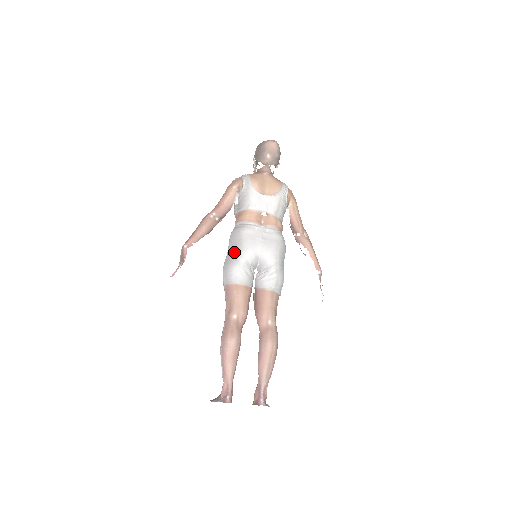
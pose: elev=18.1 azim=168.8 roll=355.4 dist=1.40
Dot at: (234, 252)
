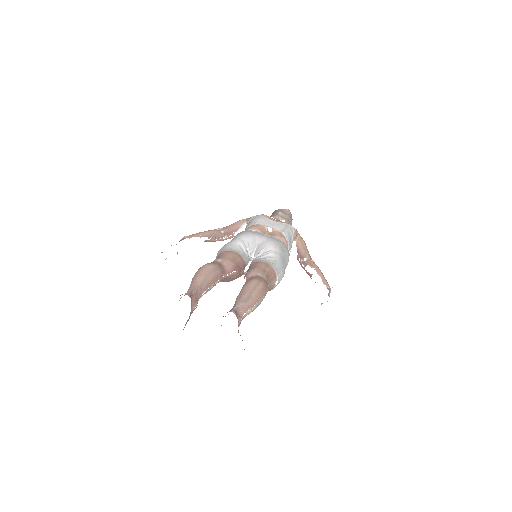
Dot at: occluded
